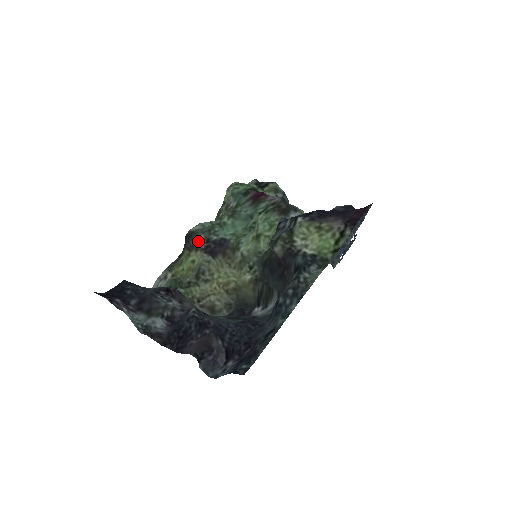
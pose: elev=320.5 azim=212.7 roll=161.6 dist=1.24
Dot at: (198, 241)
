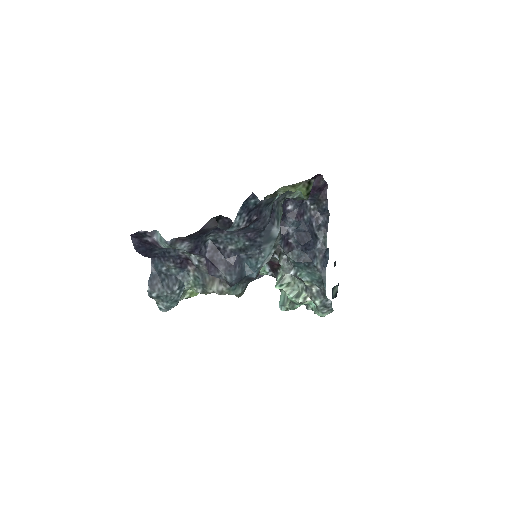
Dot at: occluded
